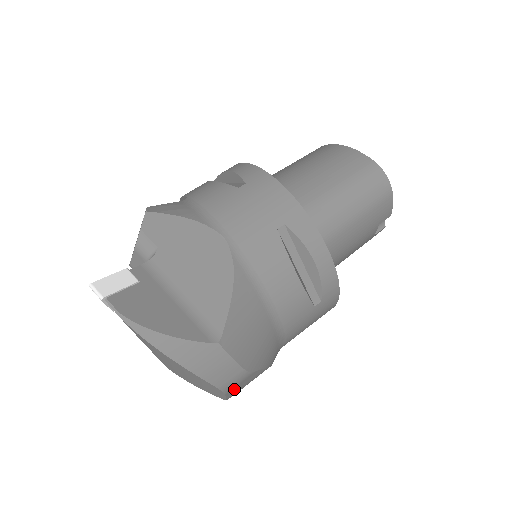
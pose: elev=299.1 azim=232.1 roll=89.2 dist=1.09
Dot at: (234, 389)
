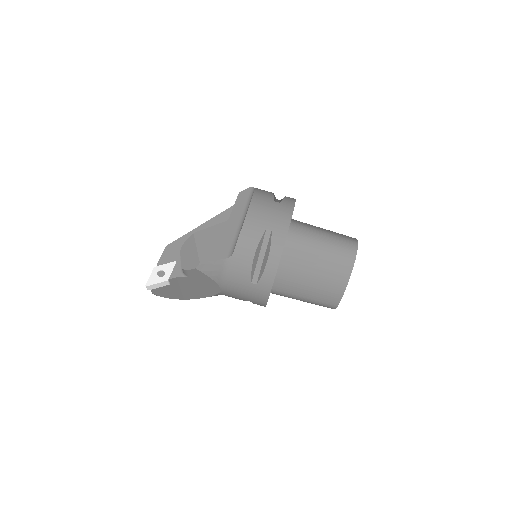
Dot at: occluded
